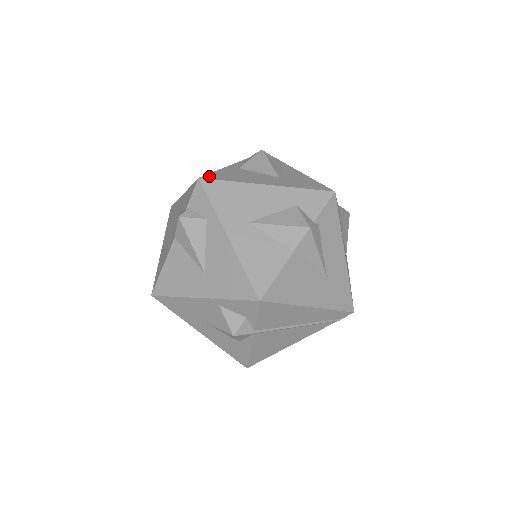
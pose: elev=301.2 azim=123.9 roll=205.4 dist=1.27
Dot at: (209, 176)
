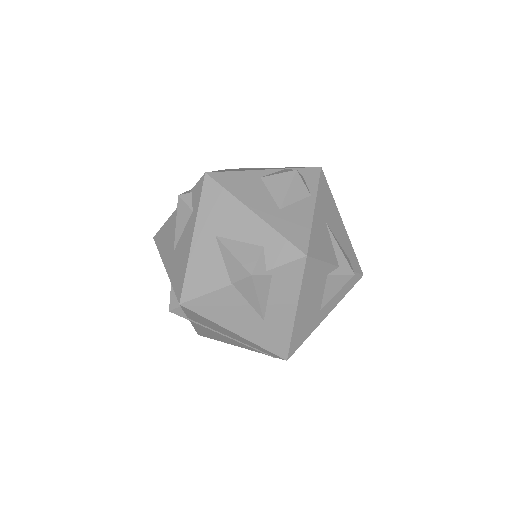
Dot at: (217, 175)
